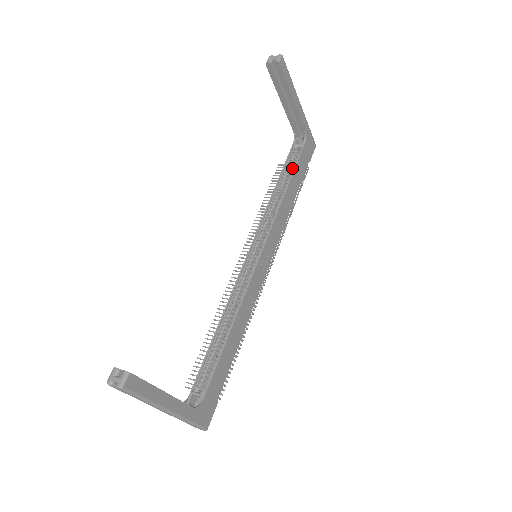
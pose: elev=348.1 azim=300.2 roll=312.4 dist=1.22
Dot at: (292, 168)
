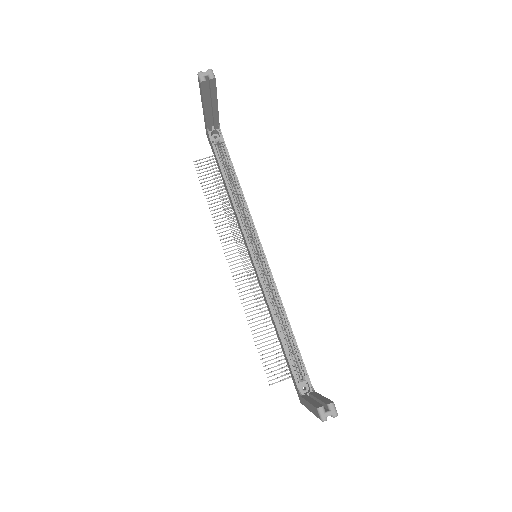
Dot at: (228, 164)
